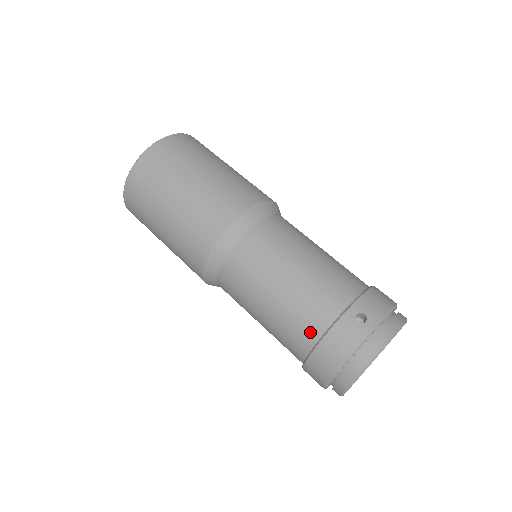
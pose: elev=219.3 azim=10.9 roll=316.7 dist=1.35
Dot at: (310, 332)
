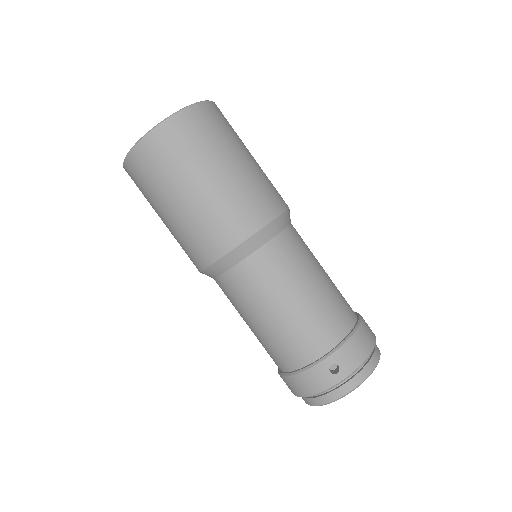
Dot at: (287, 362)
